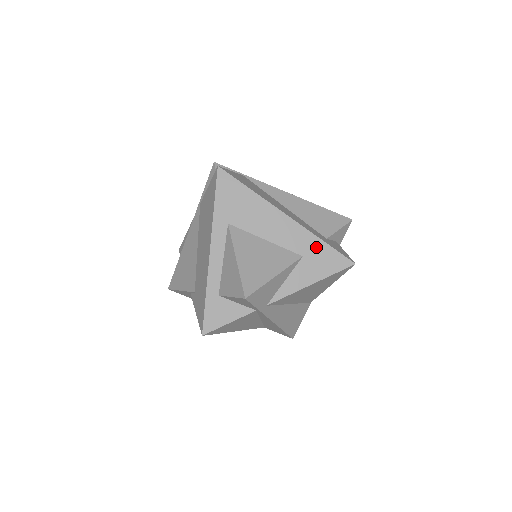
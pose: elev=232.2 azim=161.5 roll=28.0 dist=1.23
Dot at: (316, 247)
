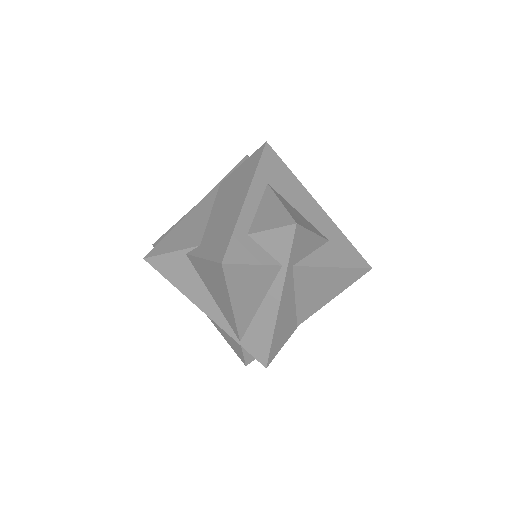
Dot at: (340, 239)
